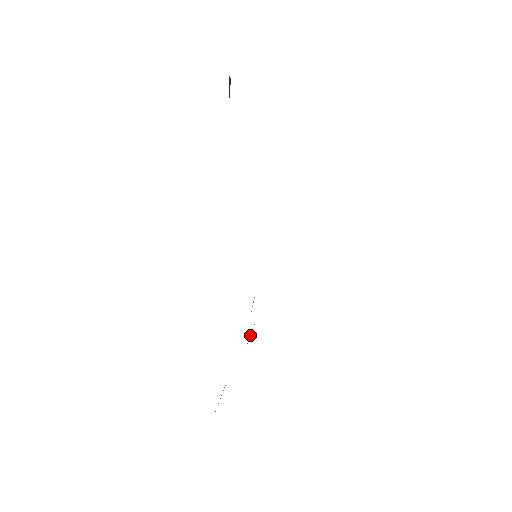
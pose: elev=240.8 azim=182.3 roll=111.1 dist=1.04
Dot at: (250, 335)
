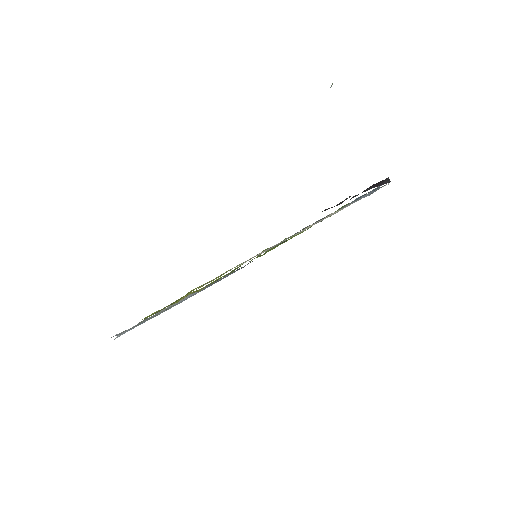
Dot at: (194, 293)
